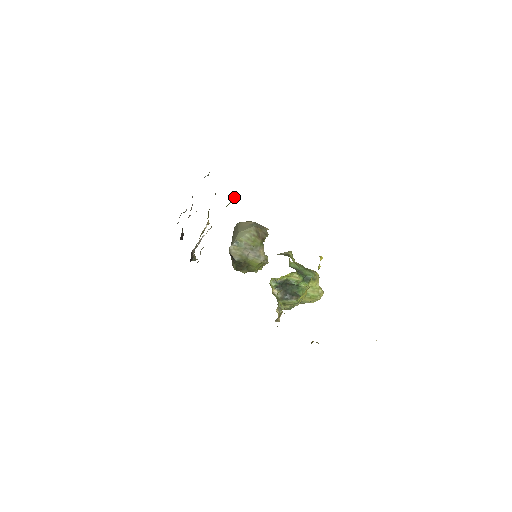
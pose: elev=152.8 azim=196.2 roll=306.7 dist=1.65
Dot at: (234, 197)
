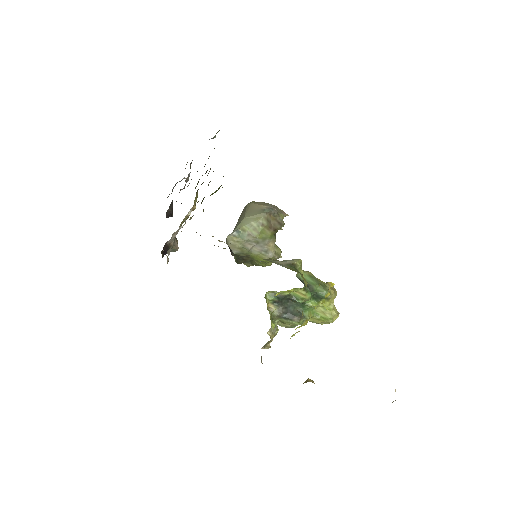
Dot at: occluded
